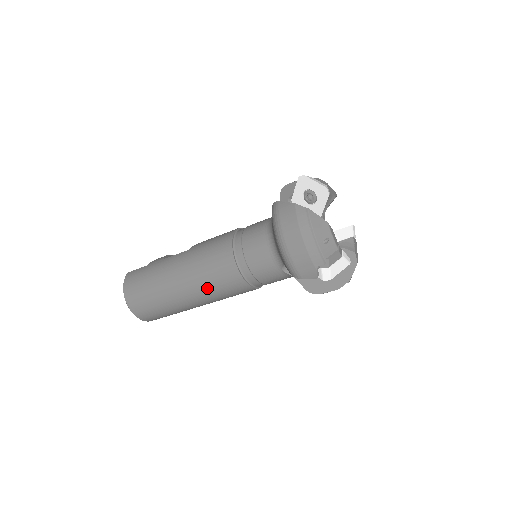
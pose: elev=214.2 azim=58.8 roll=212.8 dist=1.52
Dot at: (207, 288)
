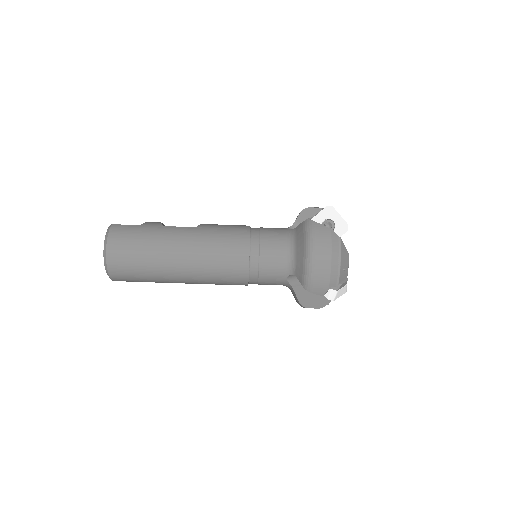
Dot at: (208, 270)
